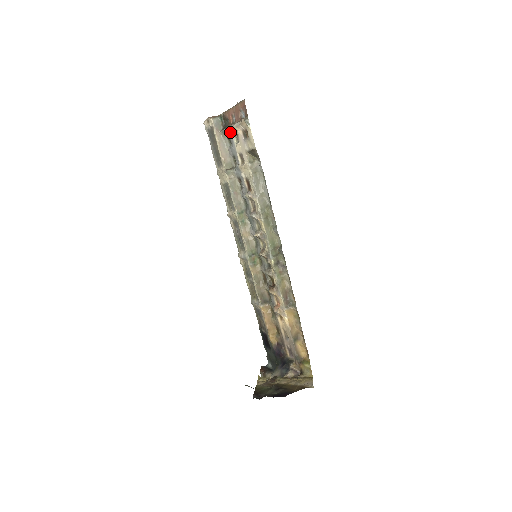
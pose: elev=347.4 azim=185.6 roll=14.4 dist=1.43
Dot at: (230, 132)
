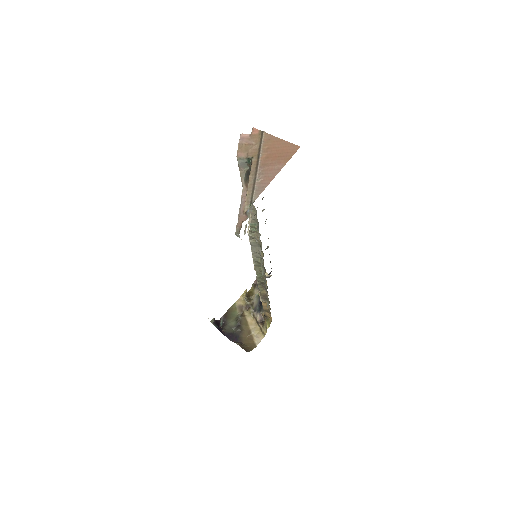
Dot at: occluded
